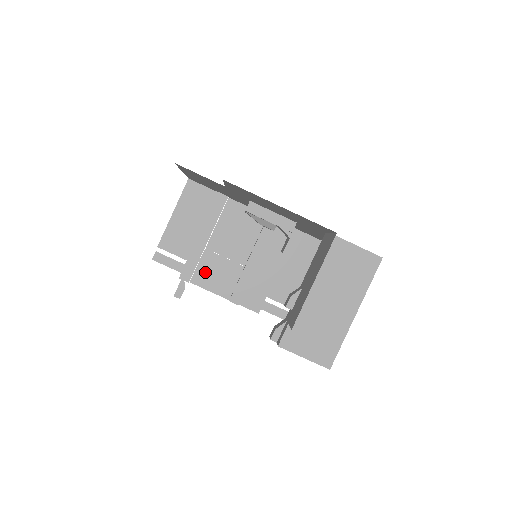
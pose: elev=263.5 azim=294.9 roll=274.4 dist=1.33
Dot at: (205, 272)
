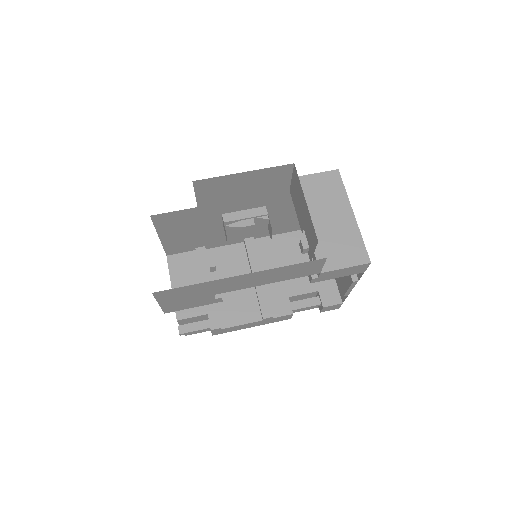
Dot at: (228, 313)
